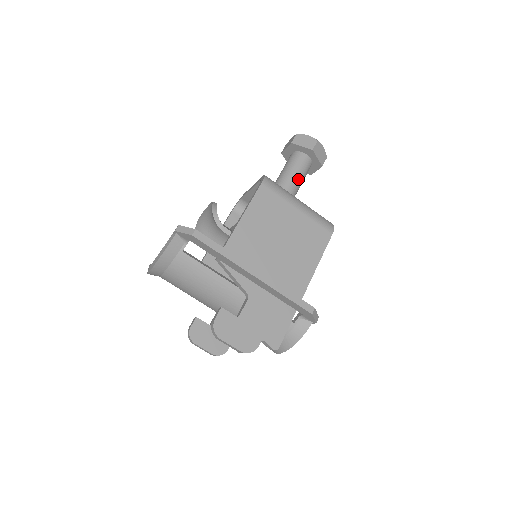
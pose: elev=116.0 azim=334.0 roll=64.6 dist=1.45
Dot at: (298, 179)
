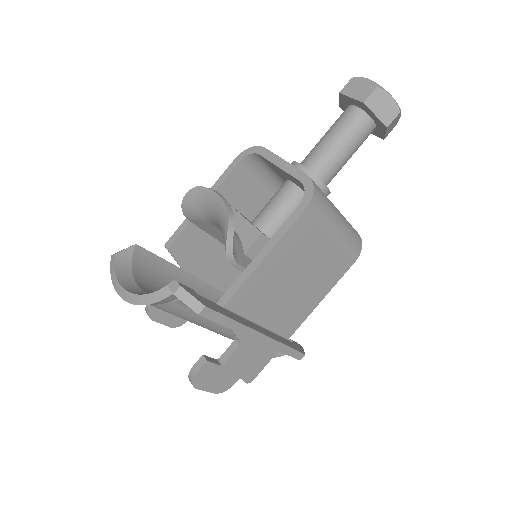
Dot at: (347, 160)
